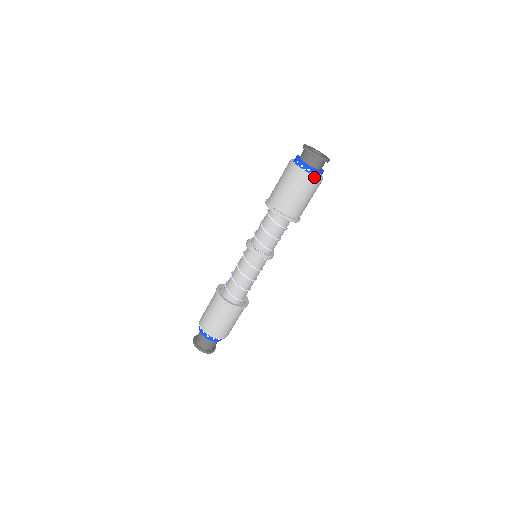
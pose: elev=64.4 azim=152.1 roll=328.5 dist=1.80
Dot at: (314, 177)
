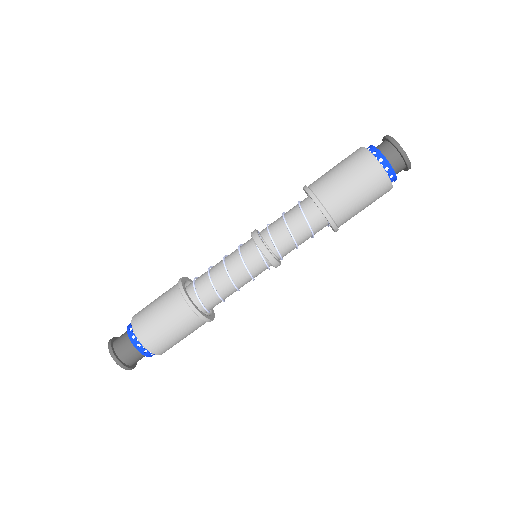
Dot at: (376, 161)
